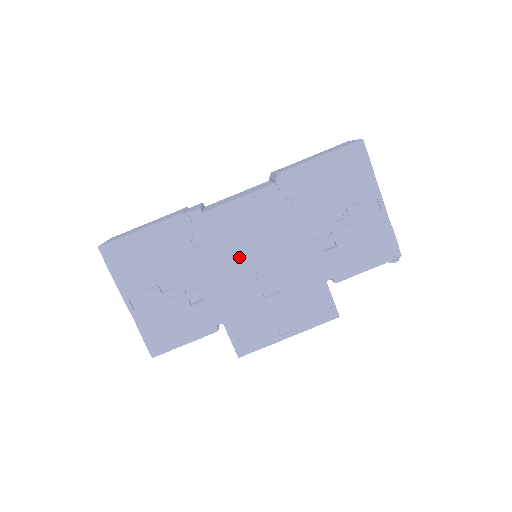
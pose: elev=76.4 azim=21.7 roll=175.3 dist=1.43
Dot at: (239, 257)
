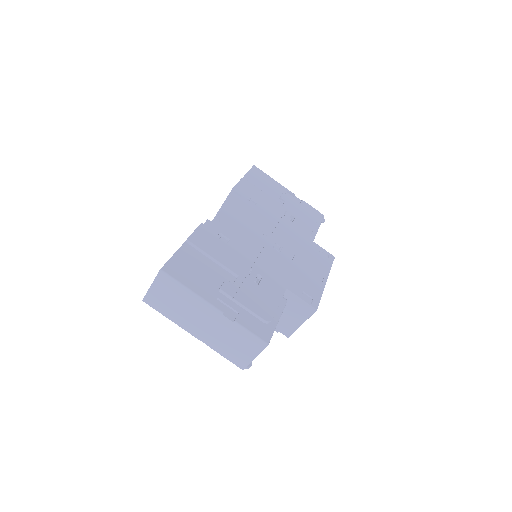
Dot at: (256, 240)
